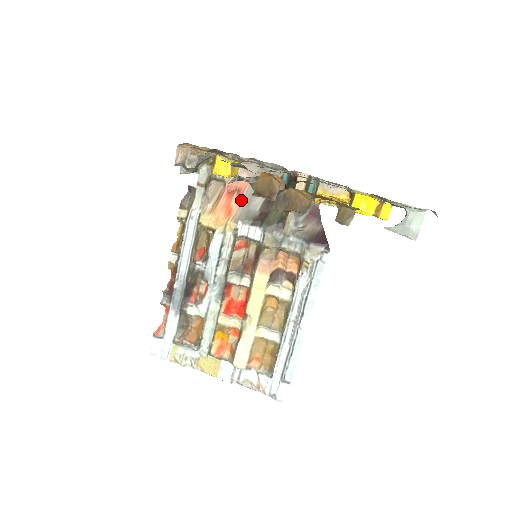
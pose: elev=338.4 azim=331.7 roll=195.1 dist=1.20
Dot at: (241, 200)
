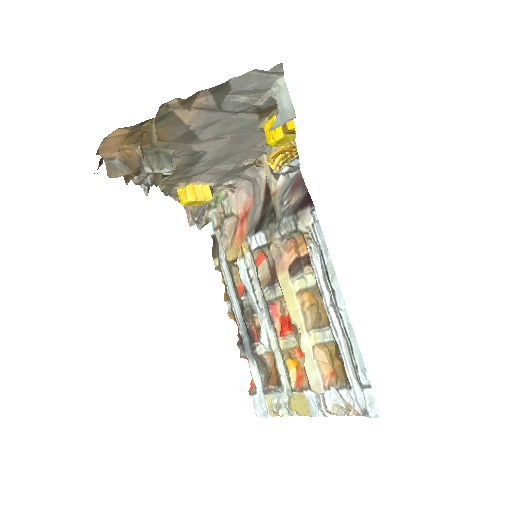
Dot at: (248, 220)
